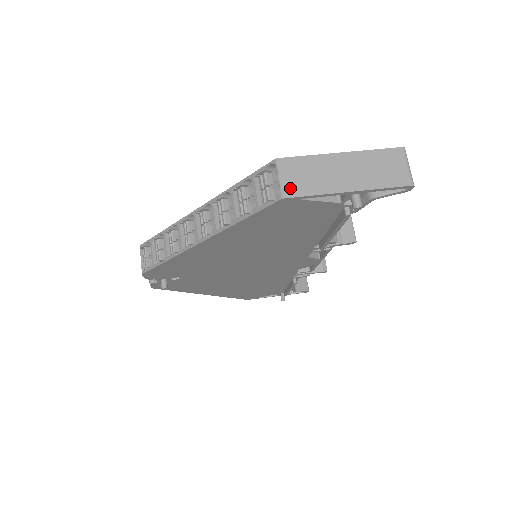
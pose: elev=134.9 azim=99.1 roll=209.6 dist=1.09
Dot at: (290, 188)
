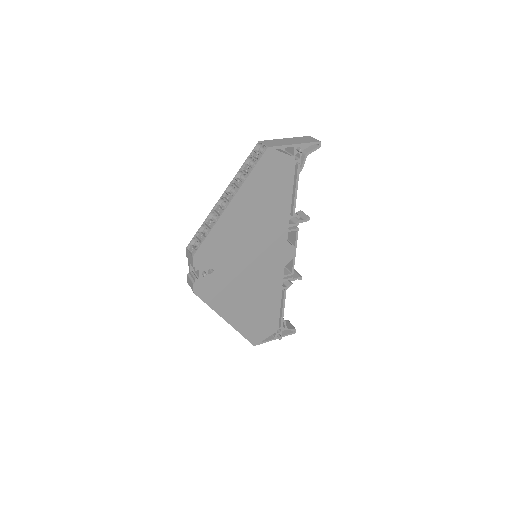
Dot at: (269, 145)
